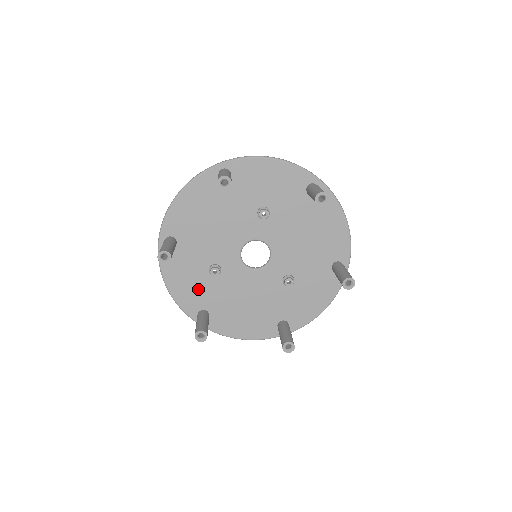
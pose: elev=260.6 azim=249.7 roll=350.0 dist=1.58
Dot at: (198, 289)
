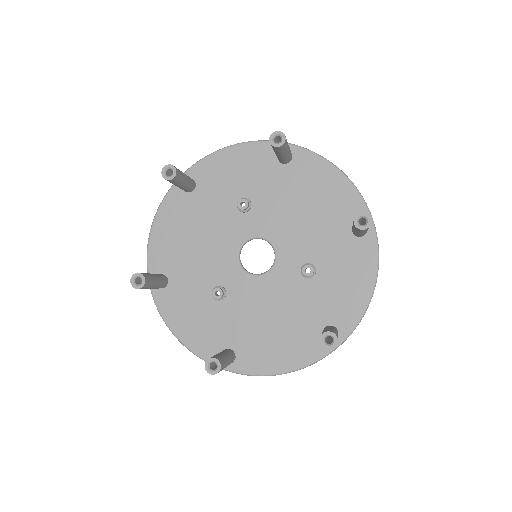
Dot at: (210, 325)
